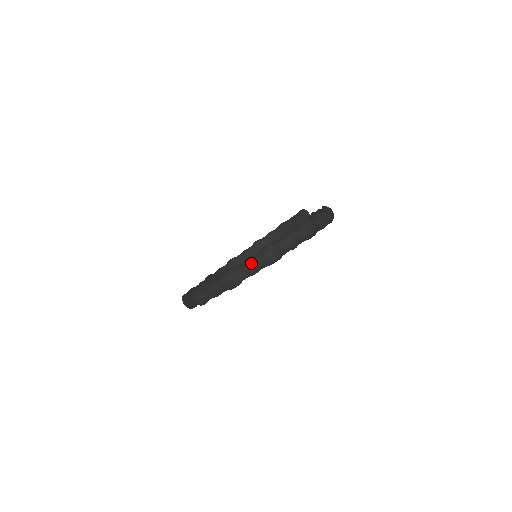
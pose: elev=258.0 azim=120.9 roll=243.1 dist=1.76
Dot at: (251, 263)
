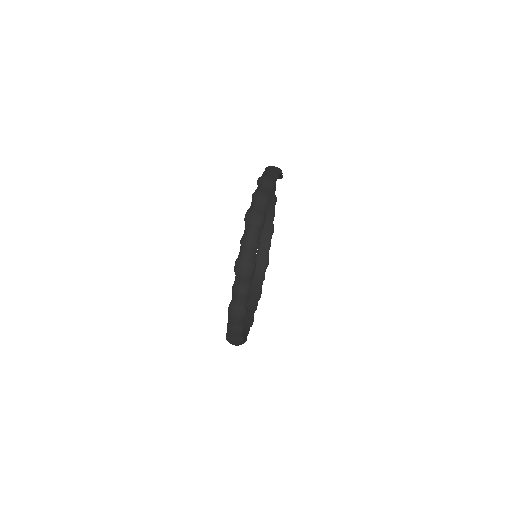
Dot at: (237, 290)
